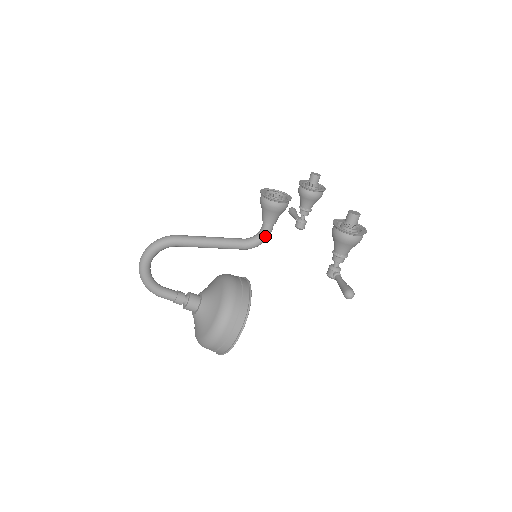
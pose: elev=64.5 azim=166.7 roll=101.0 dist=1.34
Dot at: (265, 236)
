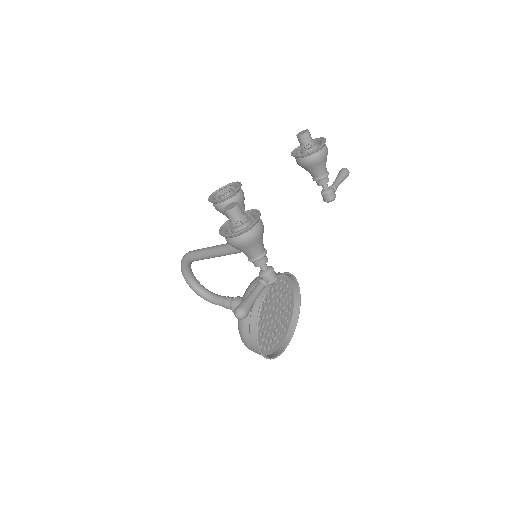
Dot at: occluded
